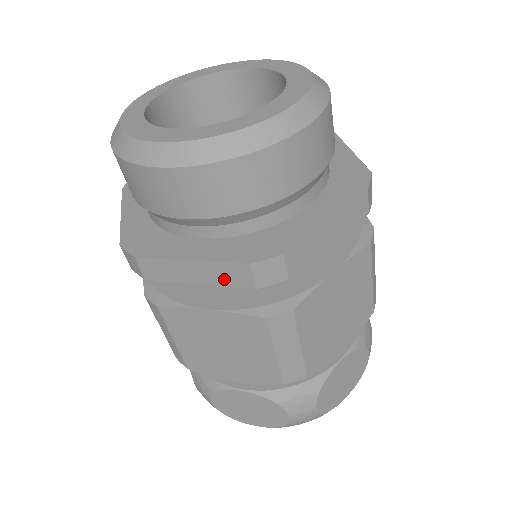
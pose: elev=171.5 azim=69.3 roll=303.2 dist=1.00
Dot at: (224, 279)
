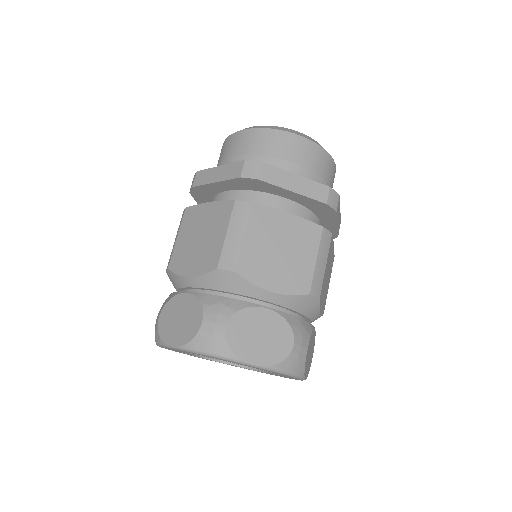
Dot at: (311, 193)
